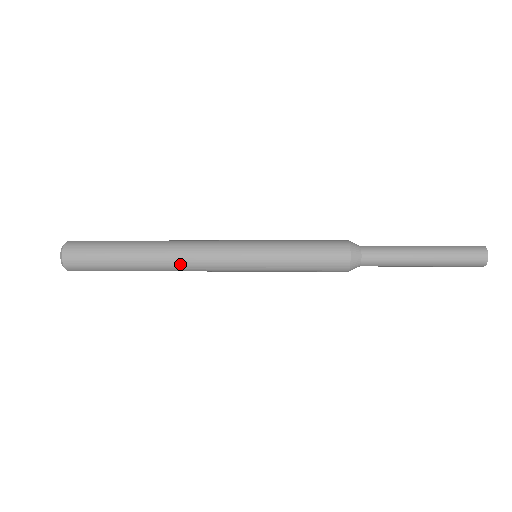
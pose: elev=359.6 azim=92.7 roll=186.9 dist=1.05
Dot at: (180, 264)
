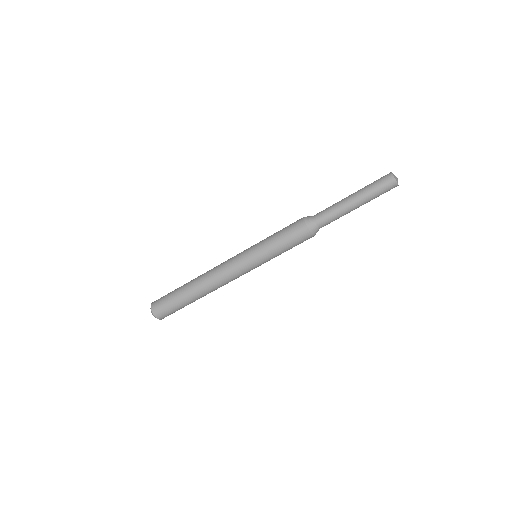
Dot at: (210, 271)
